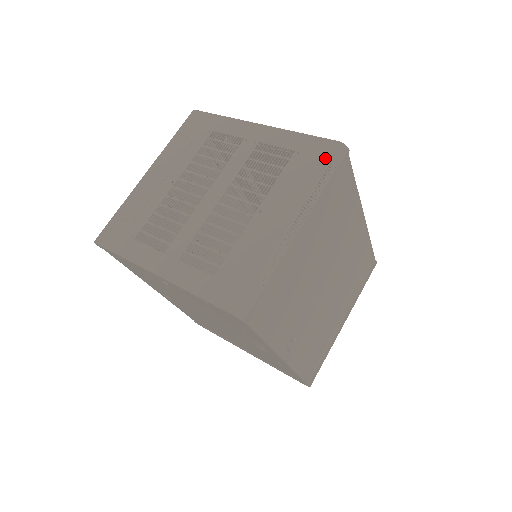
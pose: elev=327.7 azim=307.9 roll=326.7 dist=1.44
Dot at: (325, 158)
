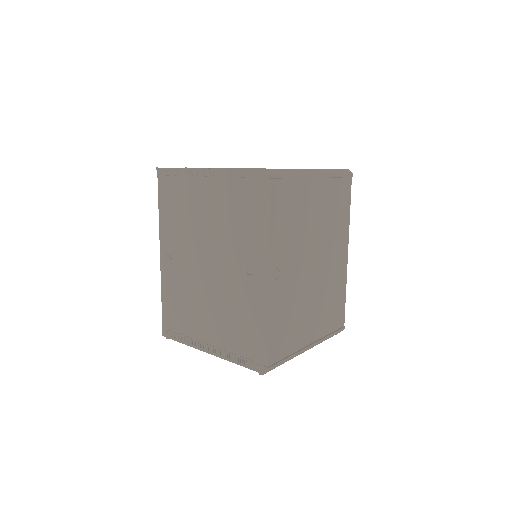
Dot at: occluded
